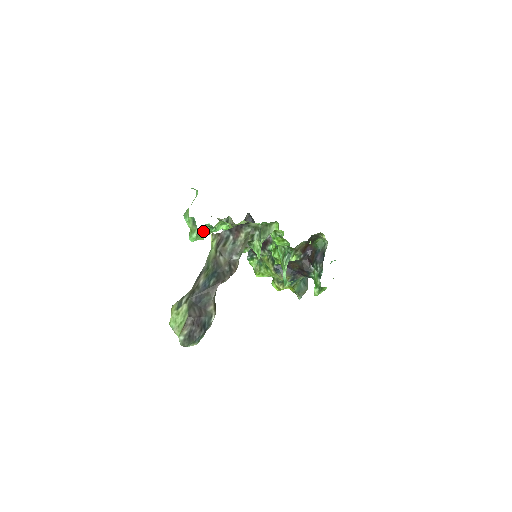
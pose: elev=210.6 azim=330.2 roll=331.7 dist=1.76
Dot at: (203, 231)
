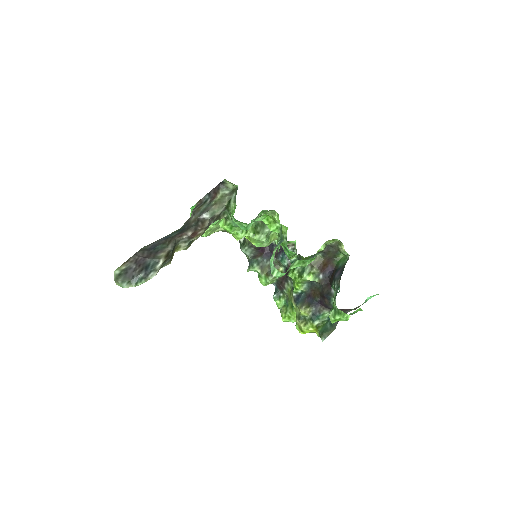
Dot at: occluded
